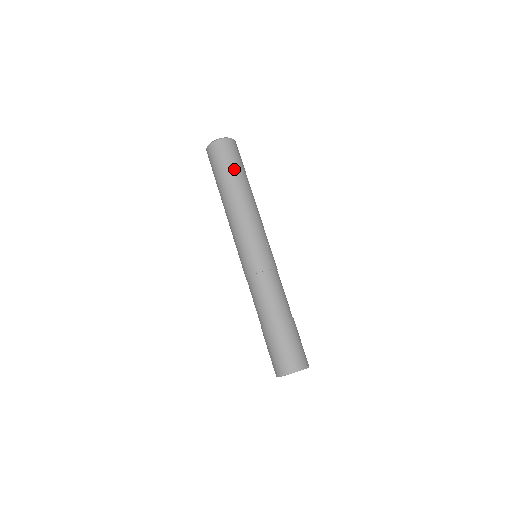
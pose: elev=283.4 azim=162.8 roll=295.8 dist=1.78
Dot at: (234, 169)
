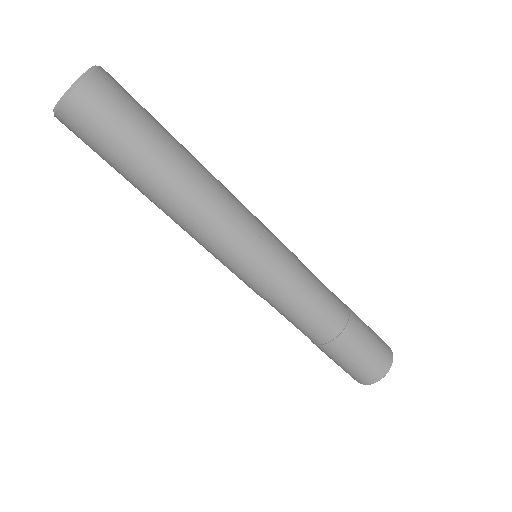
Dot at: (136, 148)
